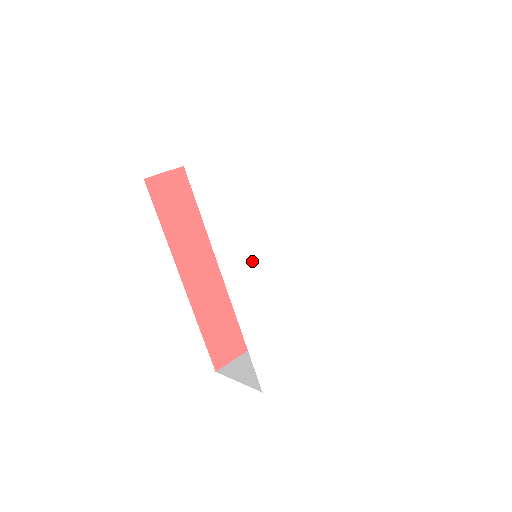
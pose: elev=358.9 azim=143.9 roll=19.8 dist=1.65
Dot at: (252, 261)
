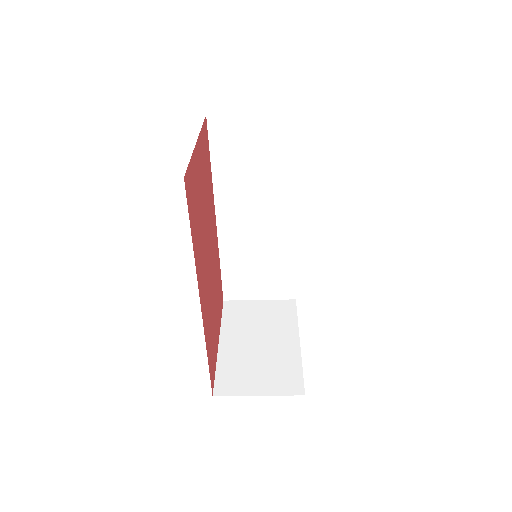
Dot at: occluded
